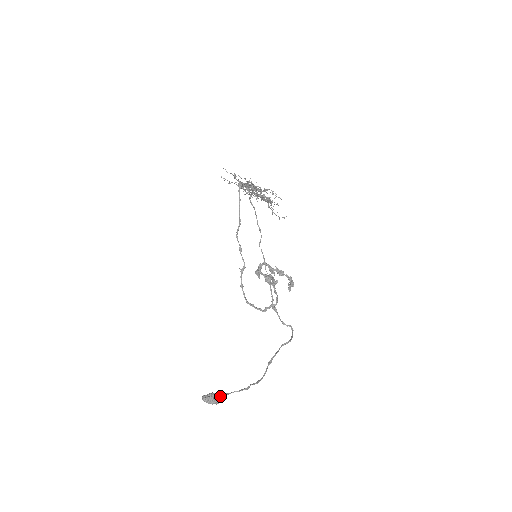
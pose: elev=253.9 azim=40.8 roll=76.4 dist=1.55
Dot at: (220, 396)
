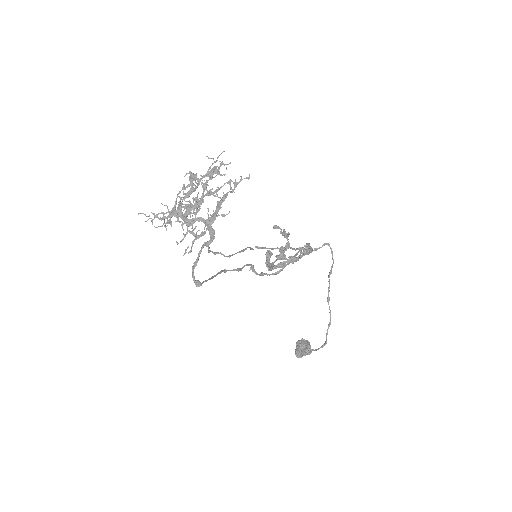
Dot at: (309, 354)
